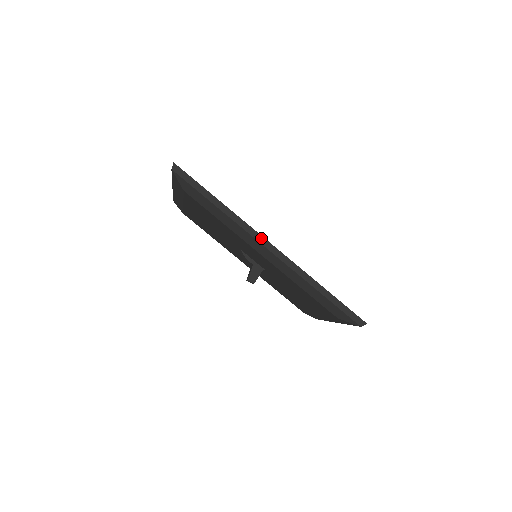
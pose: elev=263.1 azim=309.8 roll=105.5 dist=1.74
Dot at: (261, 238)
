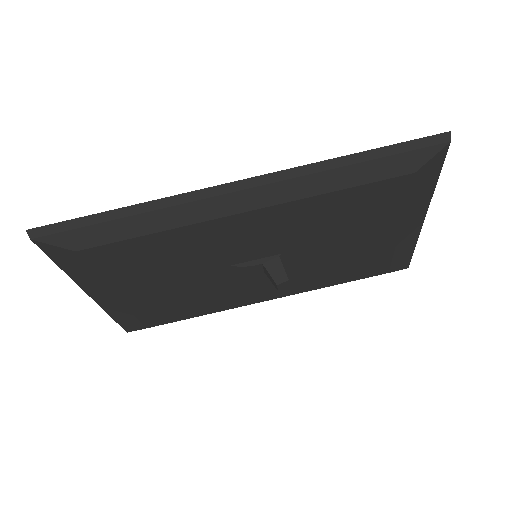
Dot at: (216, 189)
